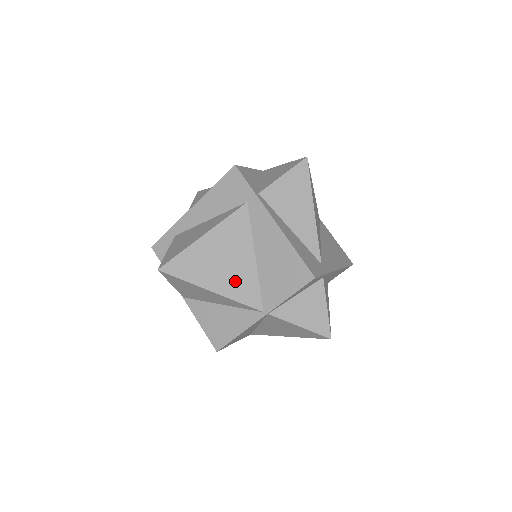
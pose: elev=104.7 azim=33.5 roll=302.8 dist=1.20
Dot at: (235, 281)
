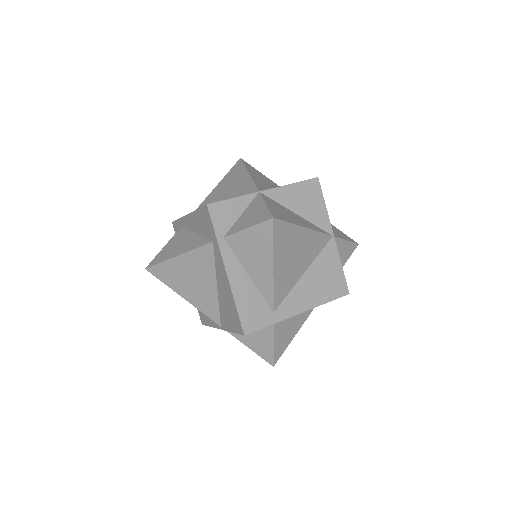
Dot at: (200, 297)
